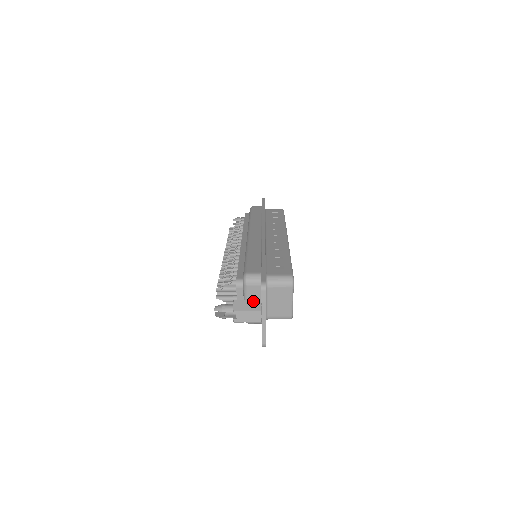
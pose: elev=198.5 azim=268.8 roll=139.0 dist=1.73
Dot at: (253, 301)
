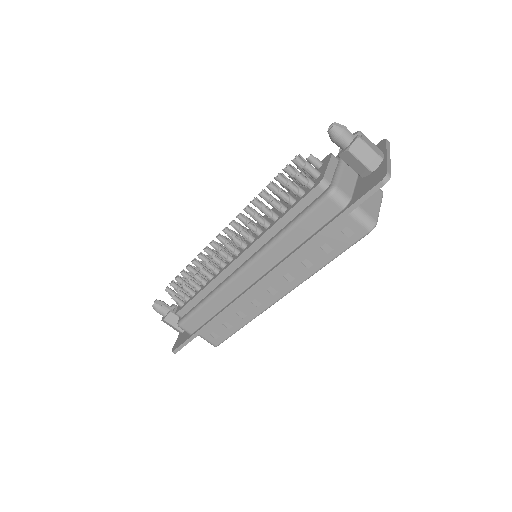
Dot at: occluded
